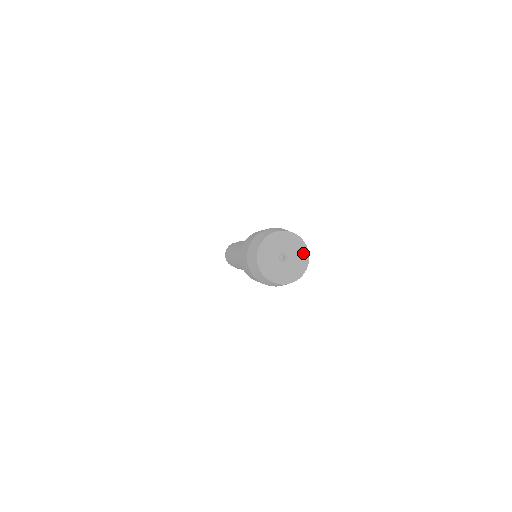
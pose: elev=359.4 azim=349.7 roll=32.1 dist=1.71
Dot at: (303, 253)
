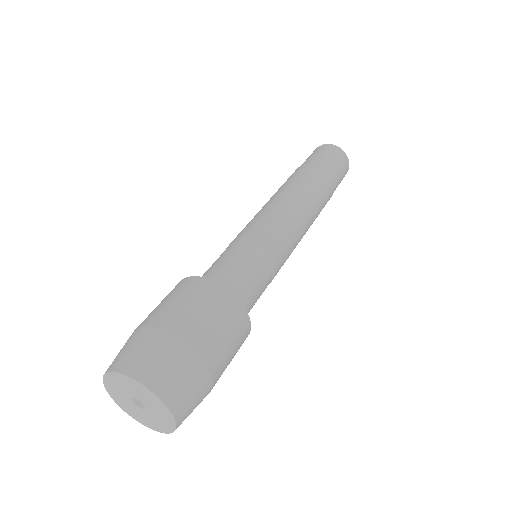
Dot at: (154, 399)
